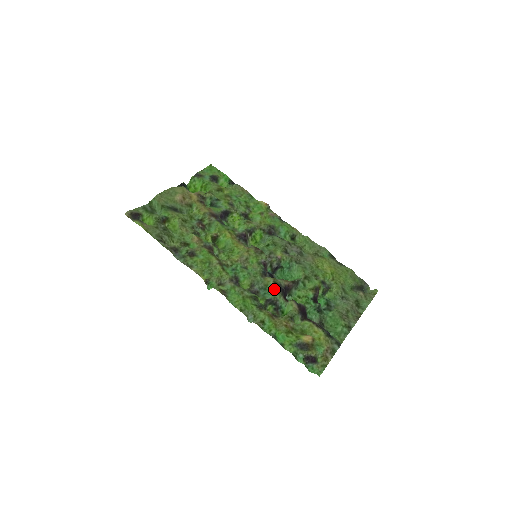
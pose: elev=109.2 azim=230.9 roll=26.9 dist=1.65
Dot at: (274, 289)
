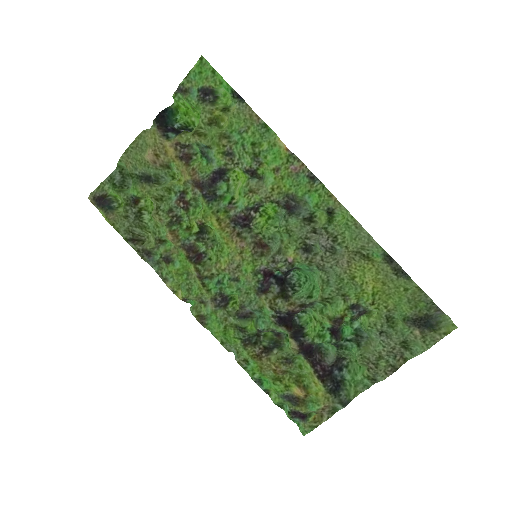
Dot at: (270, 316)
